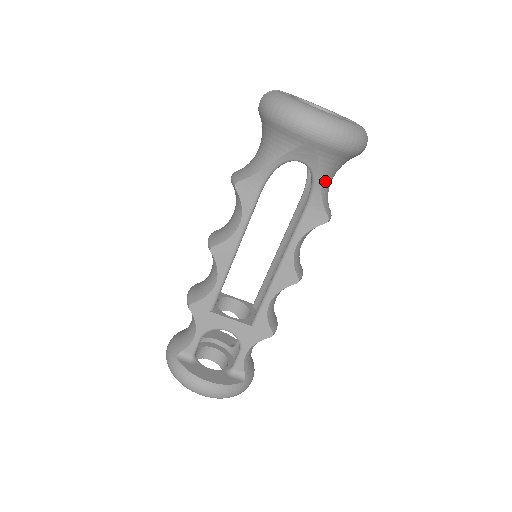
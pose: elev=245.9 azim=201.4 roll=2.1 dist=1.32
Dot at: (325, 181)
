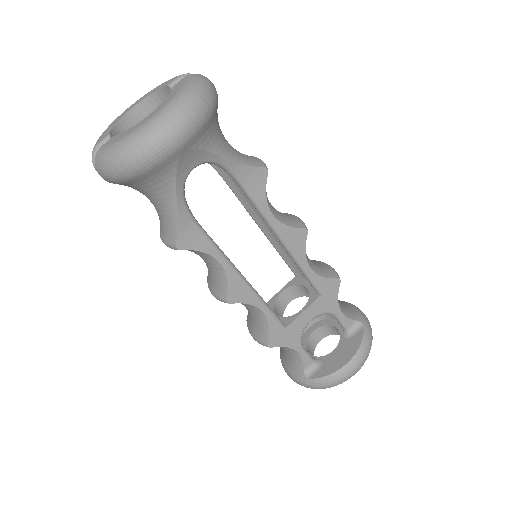
Dot at: (226, 151)
